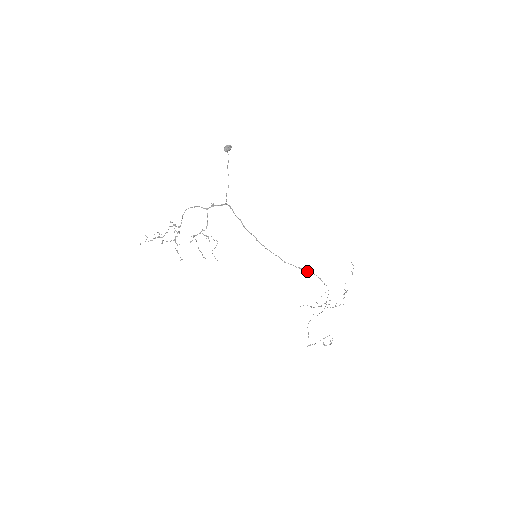
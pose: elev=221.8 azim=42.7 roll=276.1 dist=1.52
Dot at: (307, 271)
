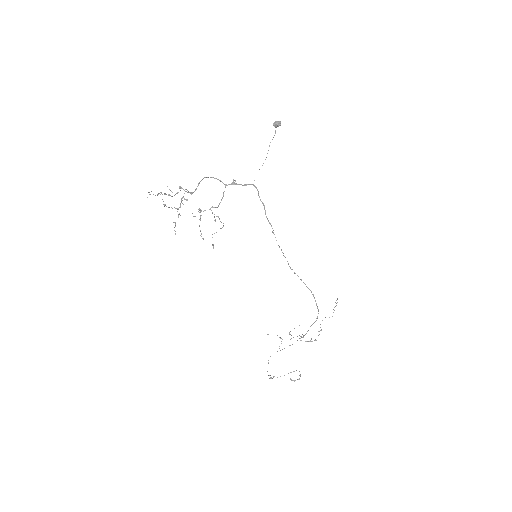
Dot at: (307, 287)
